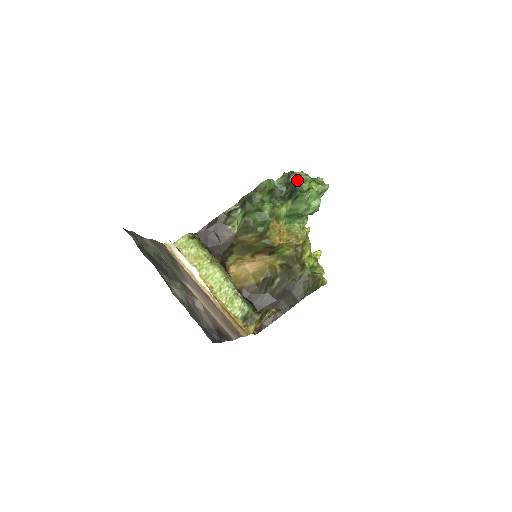
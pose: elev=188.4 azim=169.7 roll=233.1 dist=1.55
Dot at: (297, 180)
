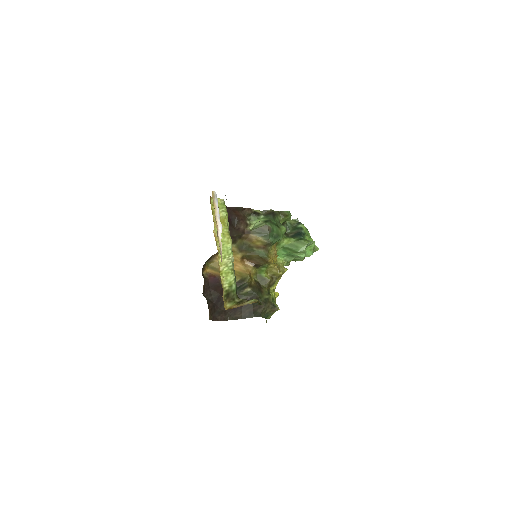
Dot at: (304, 229)
